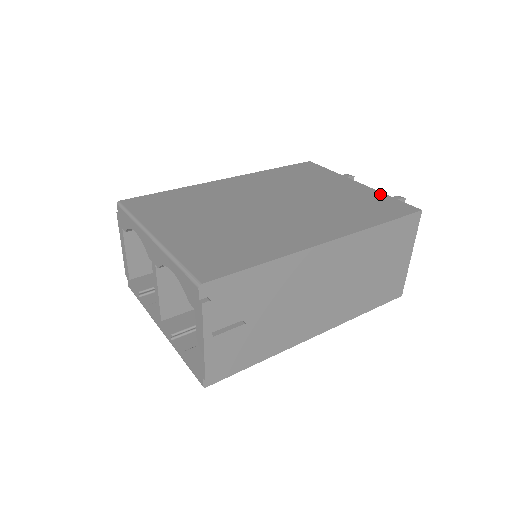
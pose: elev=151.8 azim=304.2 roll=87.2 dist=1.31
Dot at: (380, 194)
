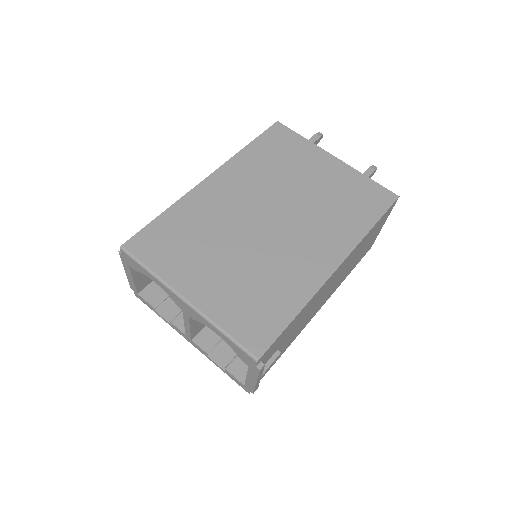
Dot at: (359, 175)
